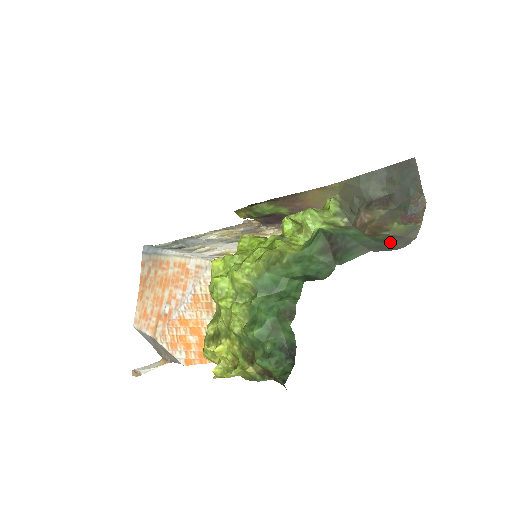
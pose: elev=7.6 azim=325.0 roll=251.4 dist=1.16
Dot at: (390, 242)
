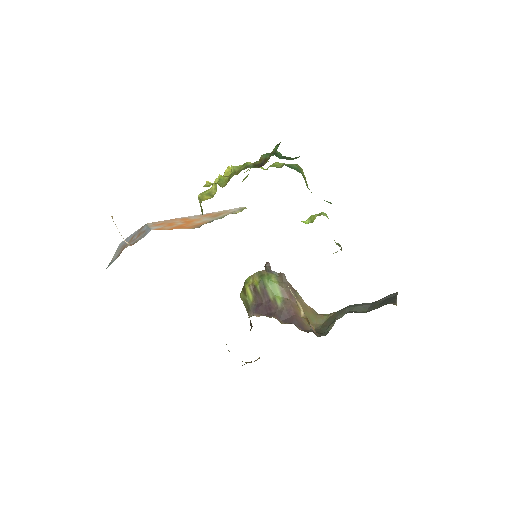
Dot at: occluded
